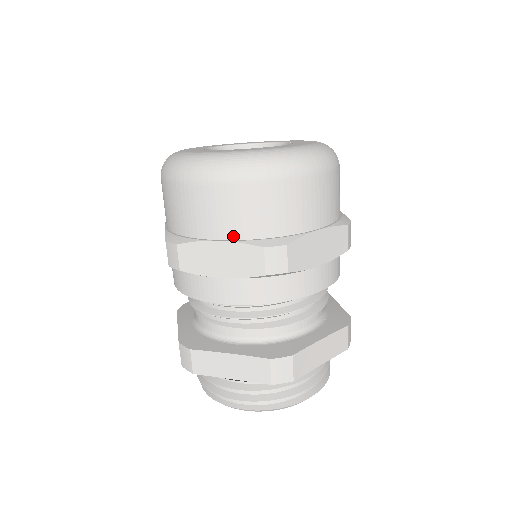
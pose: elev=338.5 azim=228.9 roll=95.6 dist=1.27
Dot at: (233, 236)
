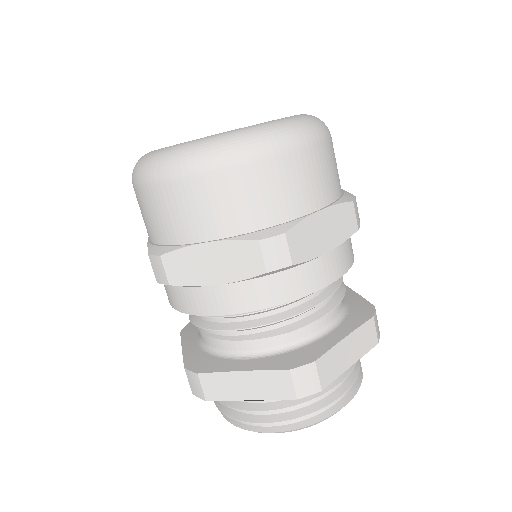
Dot at: (221, 234)
